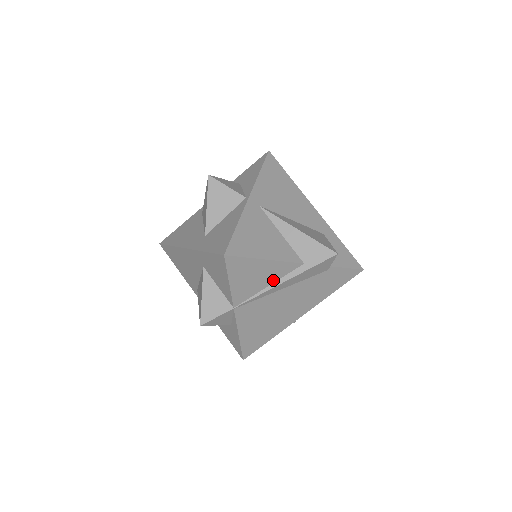
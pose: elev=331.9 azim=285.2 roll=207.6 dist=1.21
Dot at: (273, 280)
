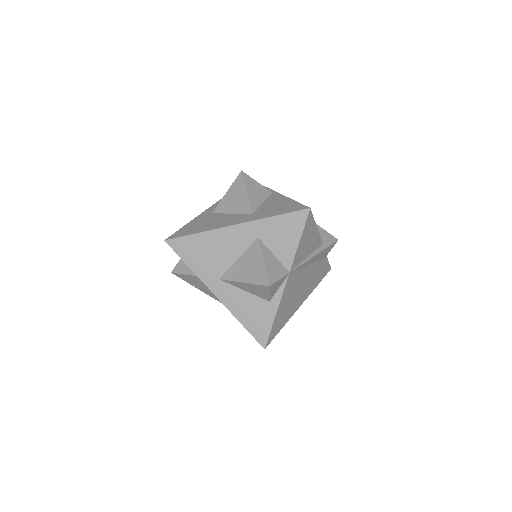
Dot at: (310, 252)
